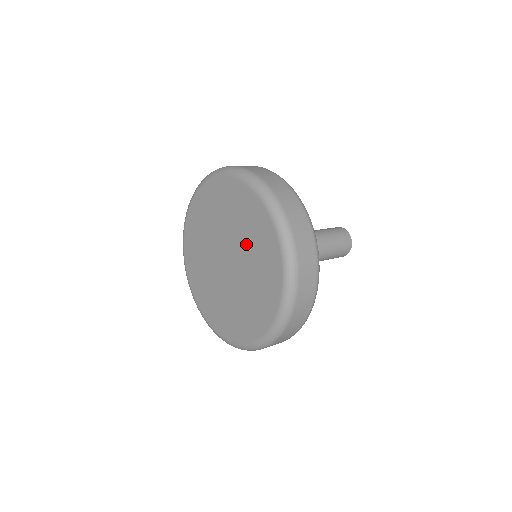
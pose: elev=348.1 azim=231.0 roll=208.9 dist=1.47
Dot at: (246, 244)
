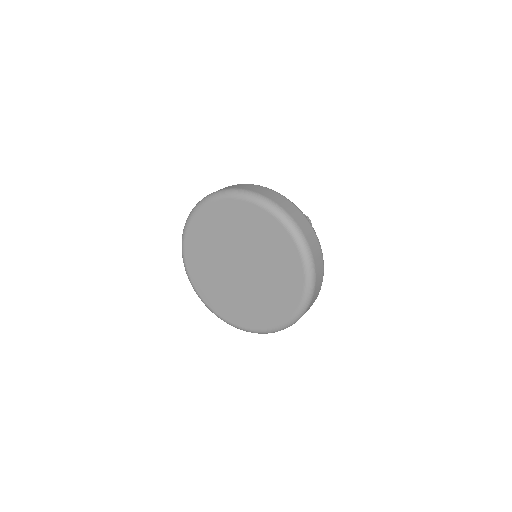
Dot at: (260, 250)
